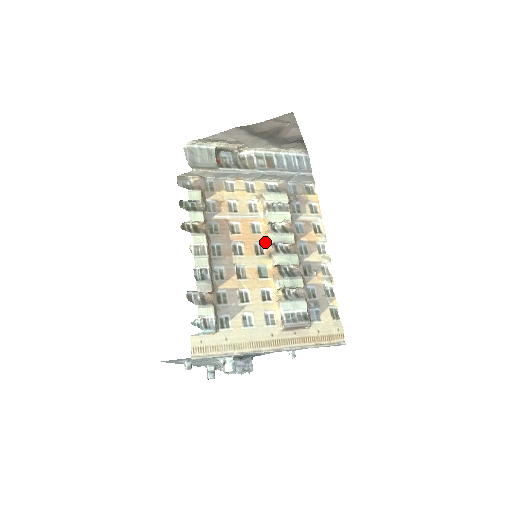
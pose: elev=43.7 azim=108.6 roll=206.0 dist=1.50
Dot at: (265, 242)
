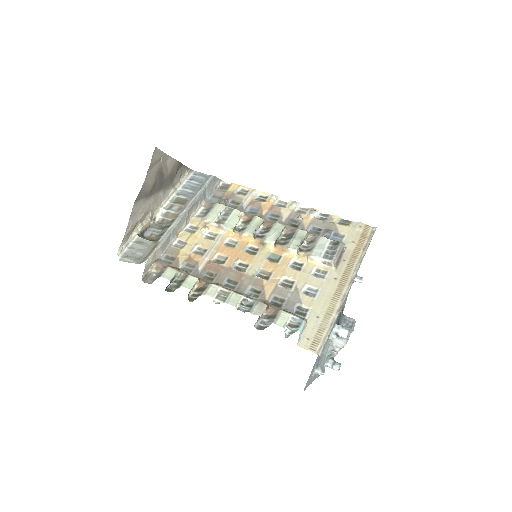
Dot at: (248, 242)
